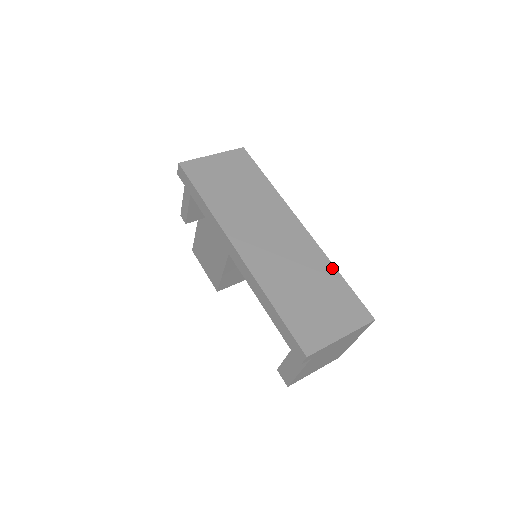
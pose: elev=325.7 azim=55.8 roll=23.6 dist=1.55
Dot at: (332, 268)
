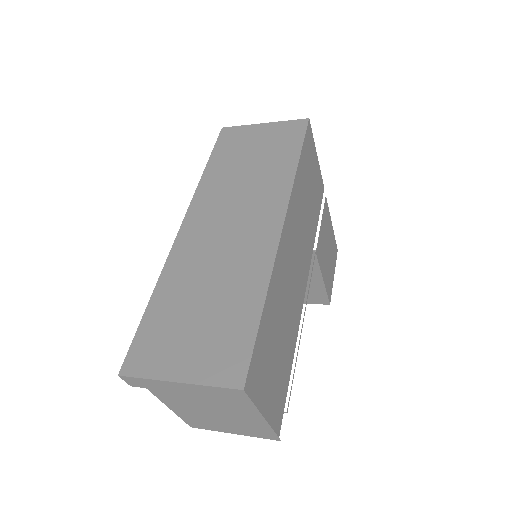
Dot at: (261, 291)
